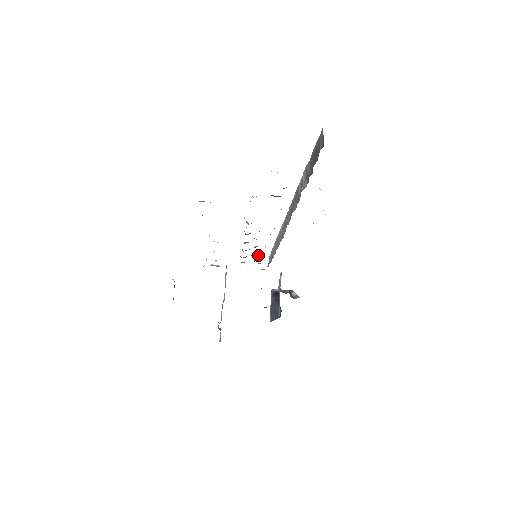
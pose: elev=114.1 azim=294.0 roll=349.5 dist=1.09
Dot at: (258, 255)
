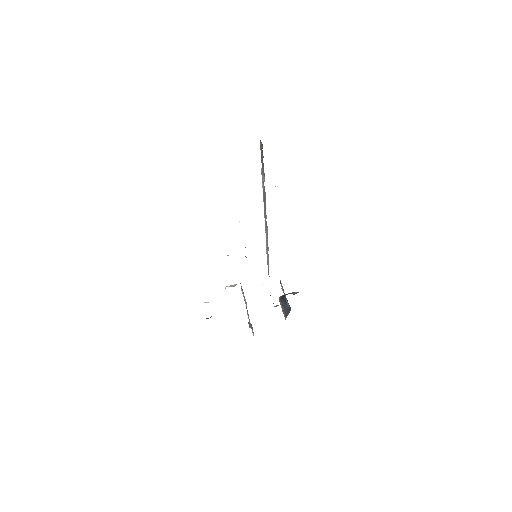
Dot at: occluded
